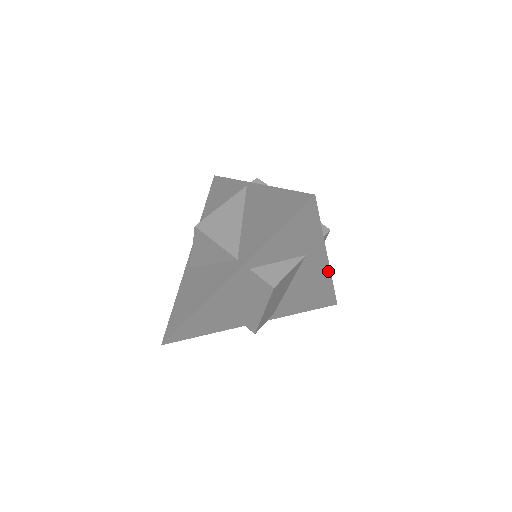
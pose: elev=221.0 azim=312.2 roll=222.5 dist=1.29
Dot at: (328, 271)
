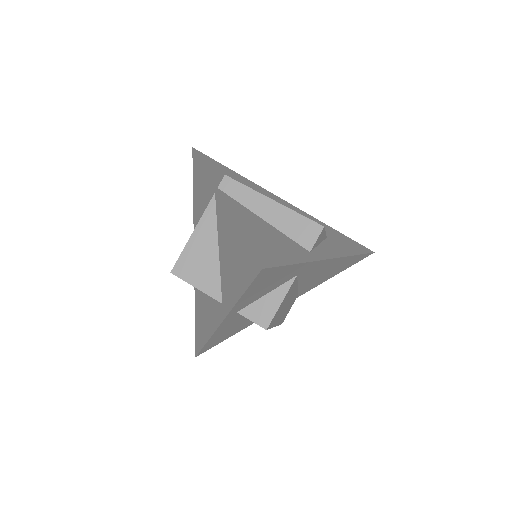
Dot at: (339, 258)
